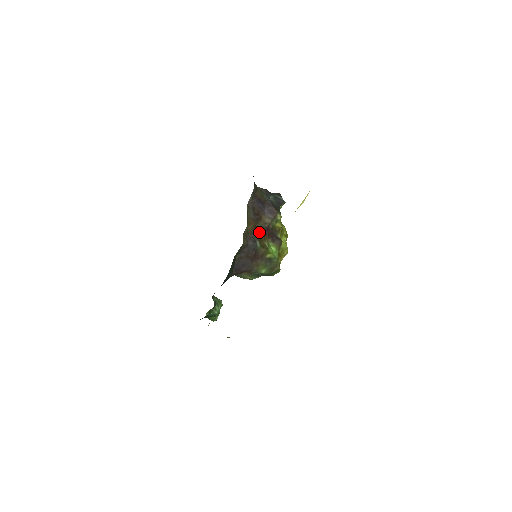
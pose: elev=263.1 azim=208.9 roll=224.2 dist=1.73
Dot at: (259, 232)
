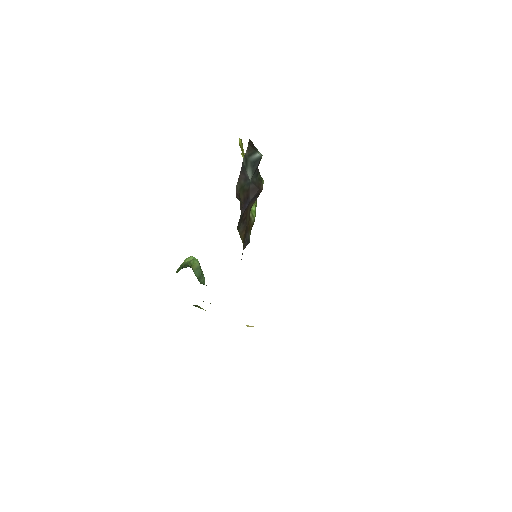
Dot at: (247, 225)
